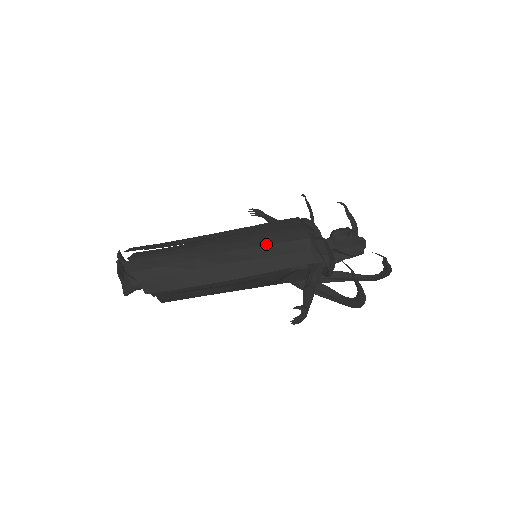
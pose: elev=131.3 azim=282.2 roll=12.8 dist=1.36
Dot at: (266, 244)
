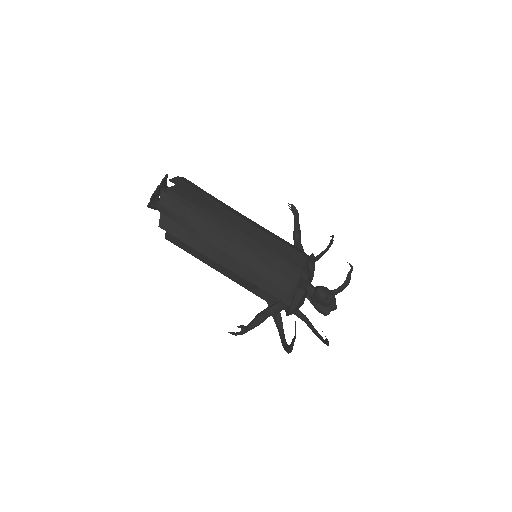
Dot at: (265, 263)
